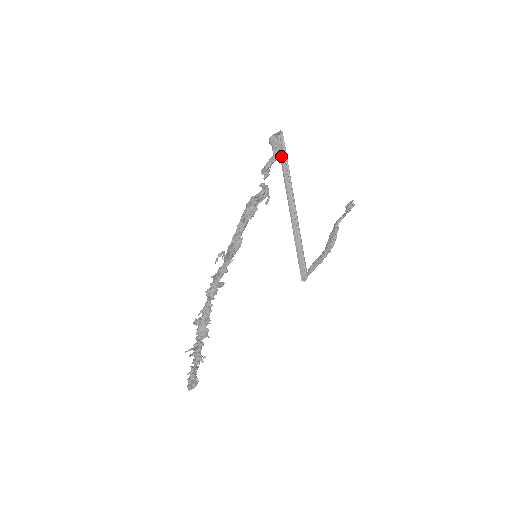
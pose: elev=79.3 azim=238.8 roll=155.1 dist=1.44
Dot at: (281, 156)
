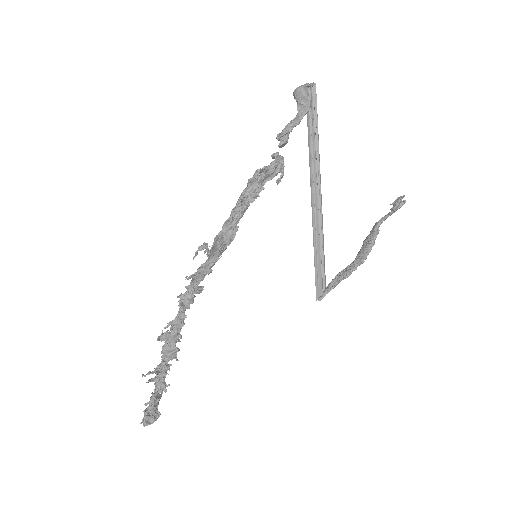
Dot at: (309, 118)
